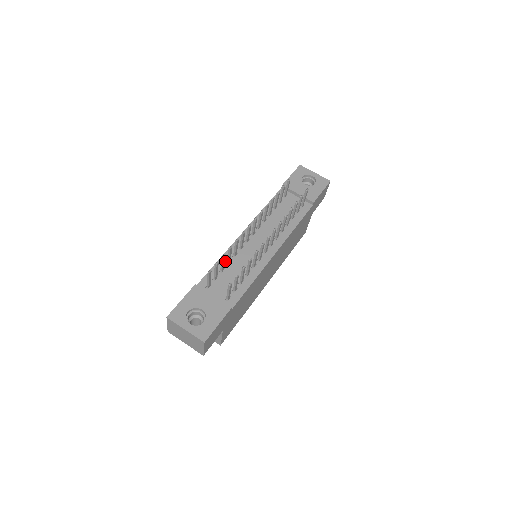
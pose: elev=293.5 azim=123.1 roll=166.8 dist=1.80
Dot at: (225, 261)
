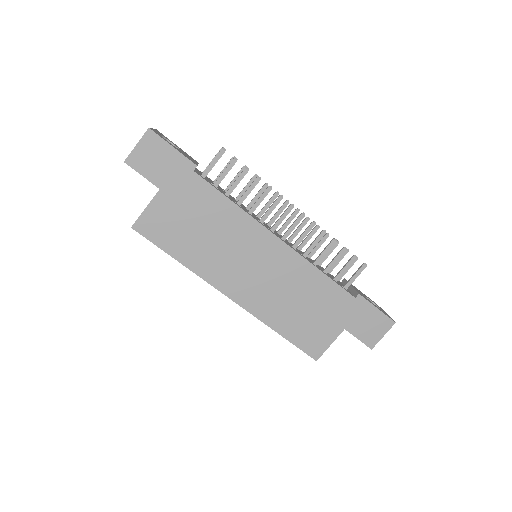
Dot at: (235, 199)
